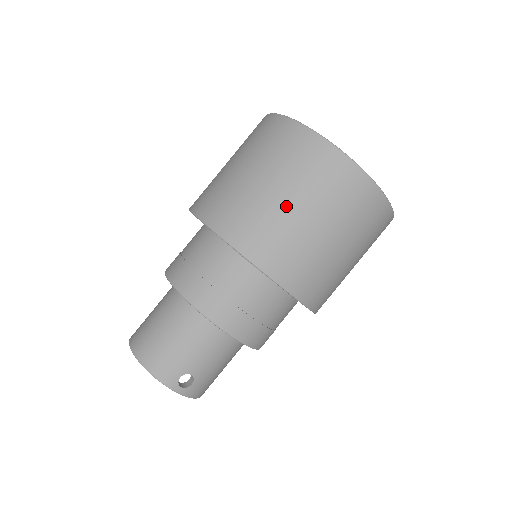
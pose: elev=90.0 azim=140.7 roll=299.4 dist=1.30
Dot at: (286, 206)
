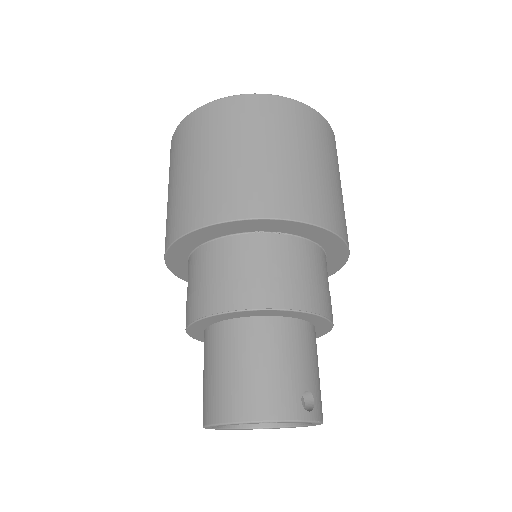
Dot at: (274, 157)
